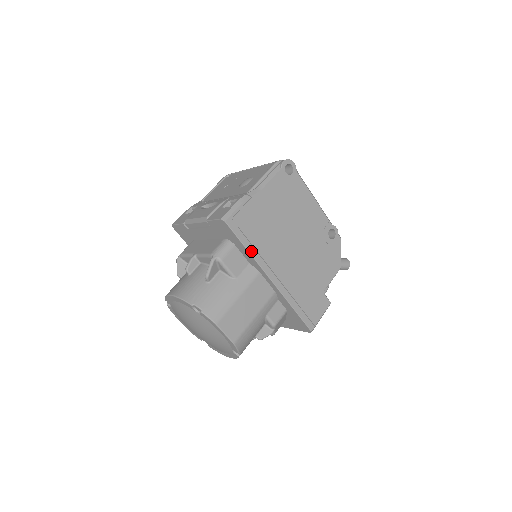
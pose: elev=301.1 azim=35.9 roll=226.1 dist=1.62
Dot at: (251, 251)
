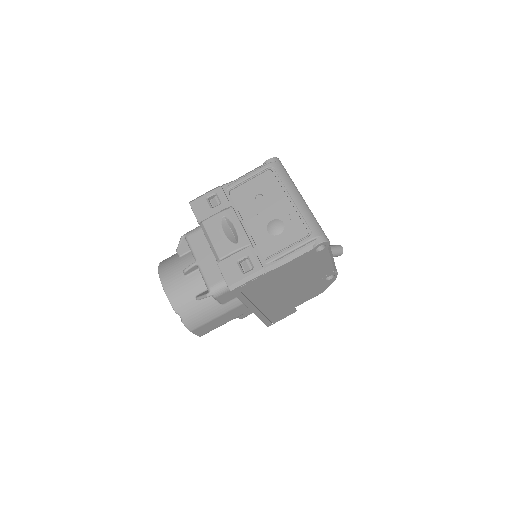
Dot at: (244, 301)
